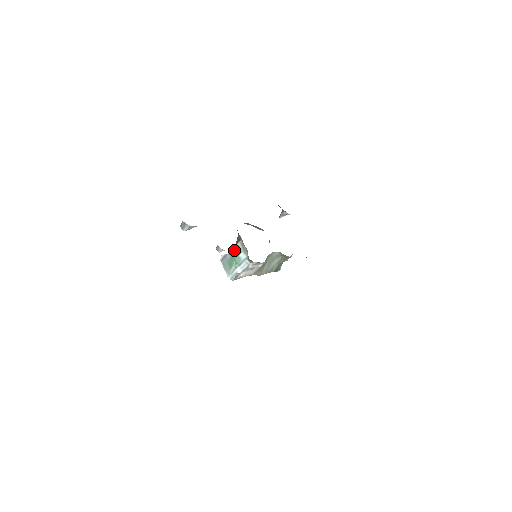
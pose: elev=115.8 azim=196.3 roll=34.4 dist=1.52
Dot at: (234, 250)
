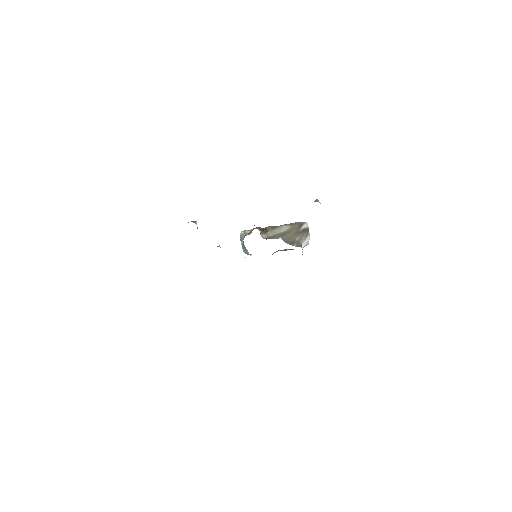
Dot at: occluded
